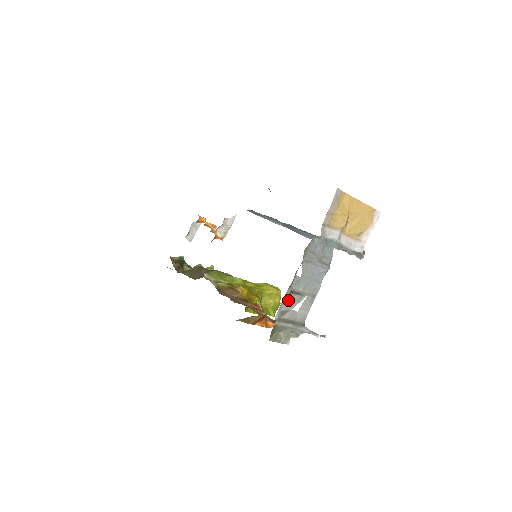
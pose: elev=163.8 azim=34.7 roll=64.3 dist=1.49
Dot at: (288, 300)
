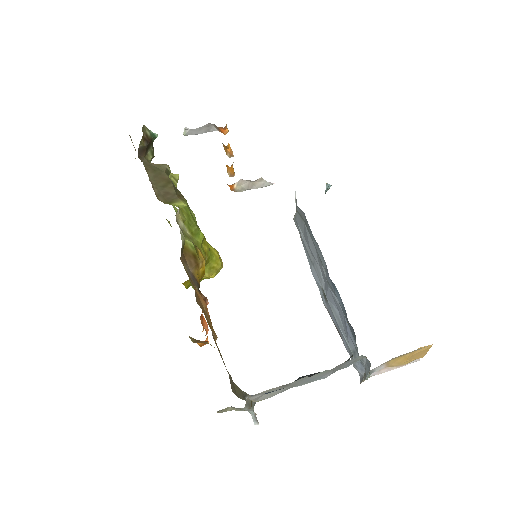
Dot at: (273, 388)
